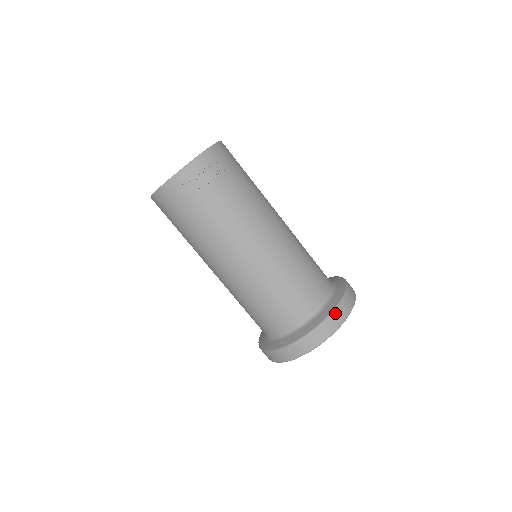
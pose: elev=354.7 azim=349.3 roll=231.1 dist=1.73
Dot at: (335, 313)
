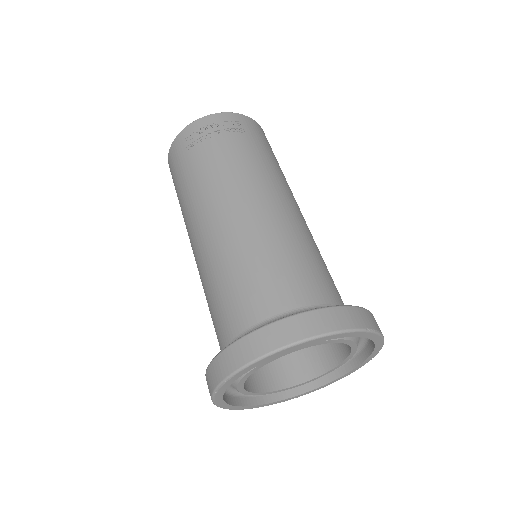
Dot at: (320, 312)
